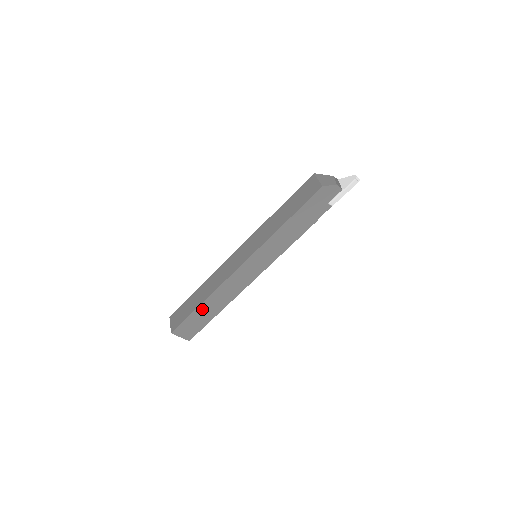
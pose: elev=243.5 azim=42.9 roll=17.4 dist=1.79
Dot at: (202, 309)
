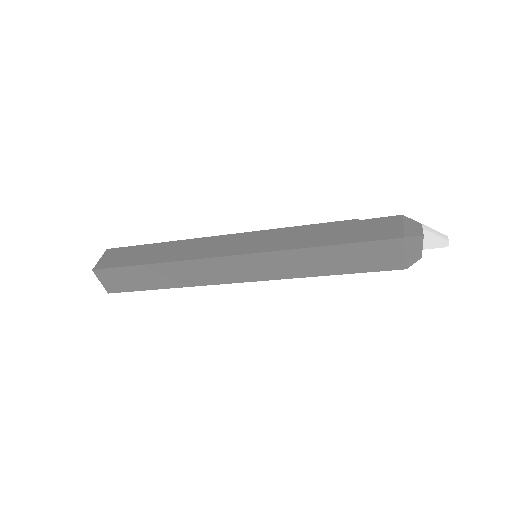
Dot at: occluded
